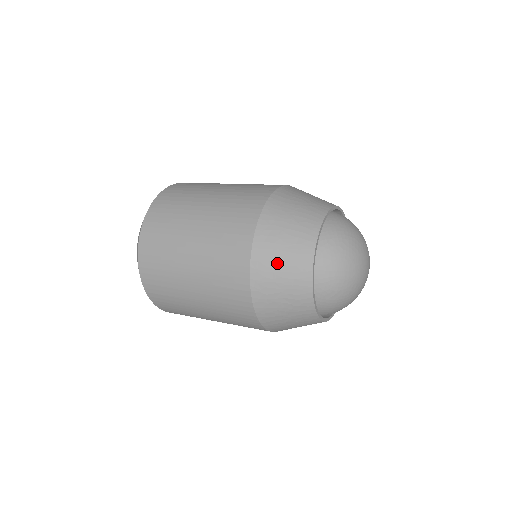
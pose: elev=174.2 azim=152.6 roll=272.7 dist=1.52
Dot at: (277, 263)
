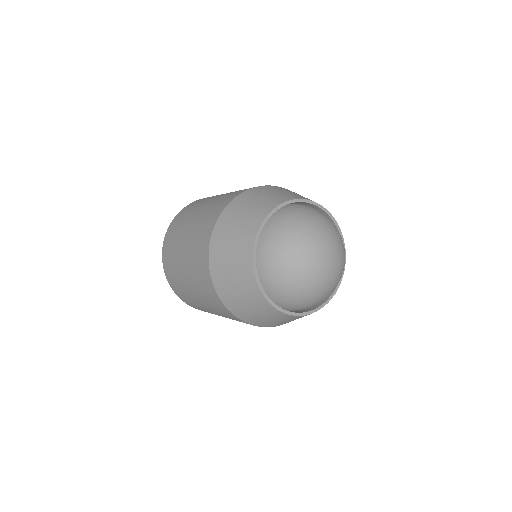
Dot at: (230, 280)
